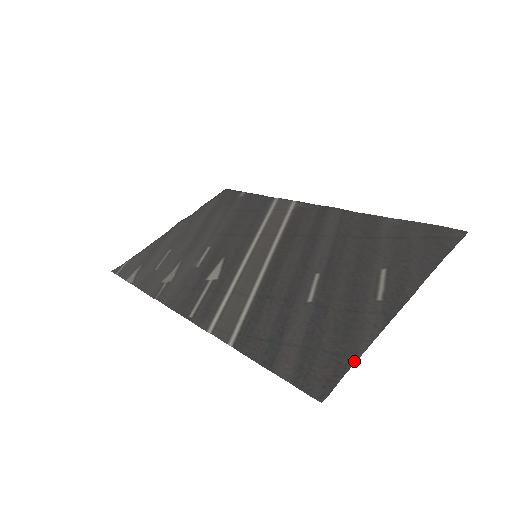
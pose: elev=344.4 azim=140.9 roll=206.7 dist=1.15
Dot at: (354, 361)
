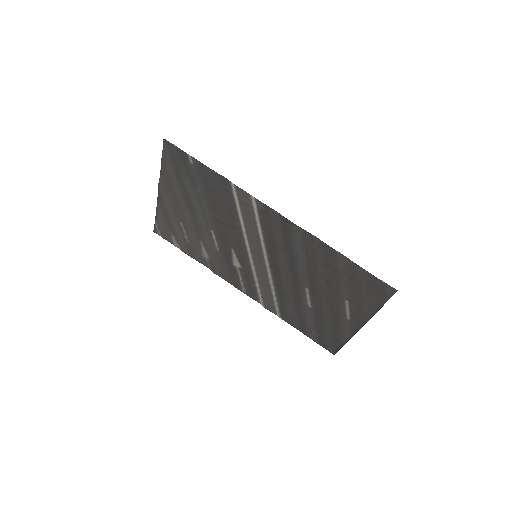
Dot at: (343, 345)
